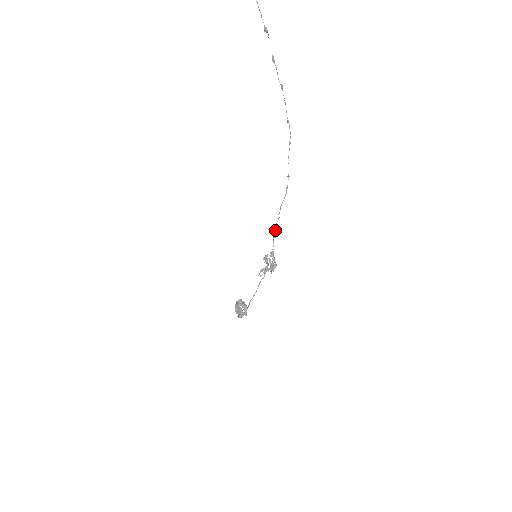
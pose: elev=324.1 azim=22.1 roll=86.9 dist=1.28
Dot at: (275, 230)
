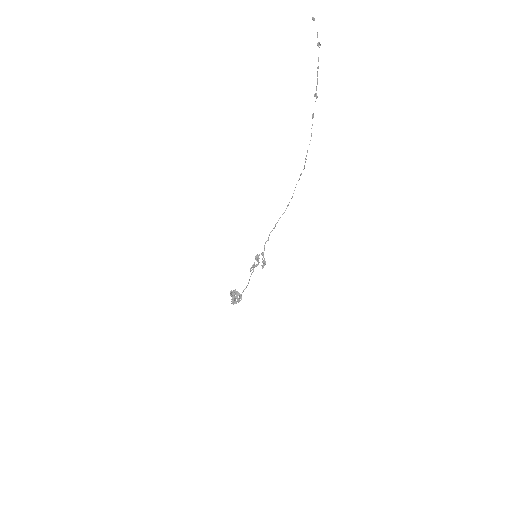
Dot at: occluded
